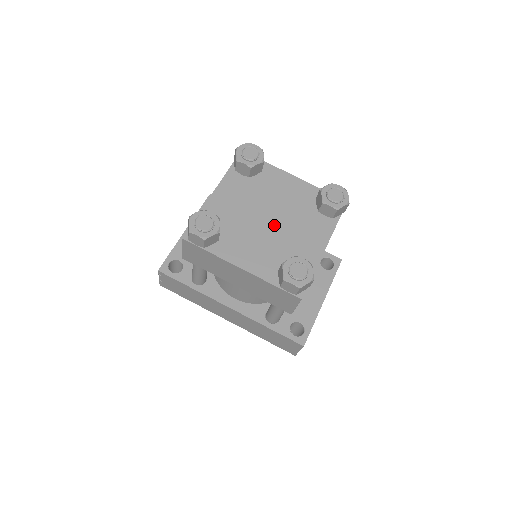
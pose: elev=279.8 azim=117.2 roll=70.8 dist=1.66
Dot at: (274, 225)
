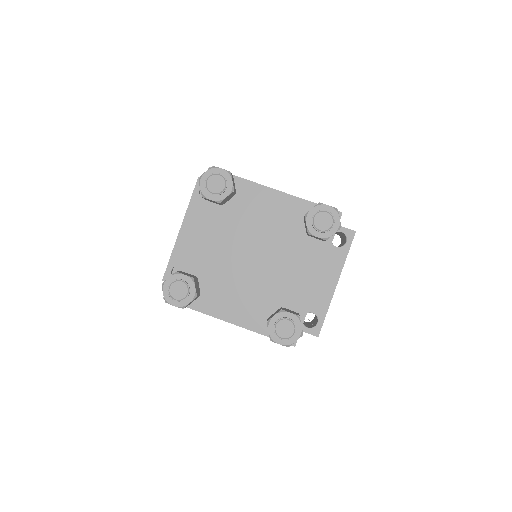
Dot at: (258, 263)
